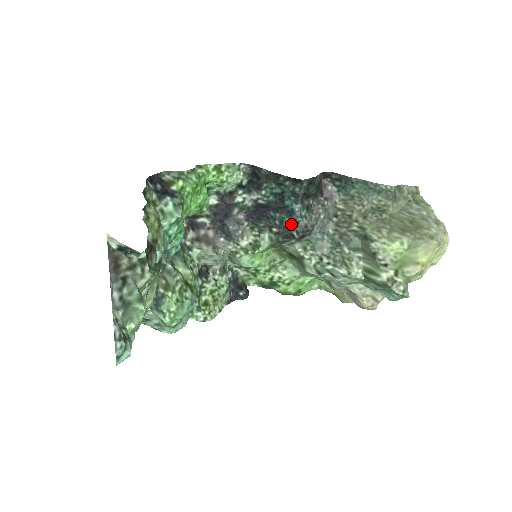
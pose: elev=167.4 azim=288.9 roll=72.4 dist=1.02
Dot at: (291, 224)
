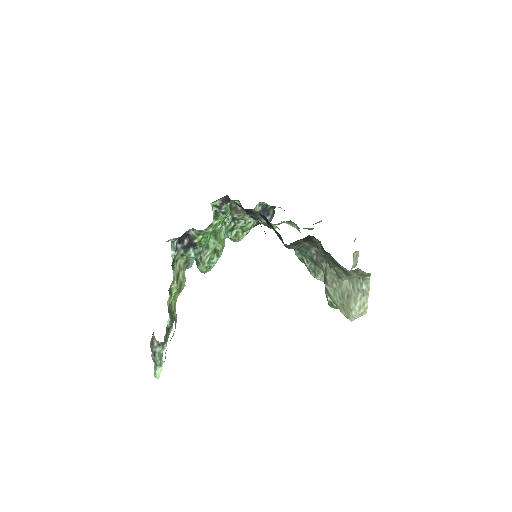
Dot at: occluded
